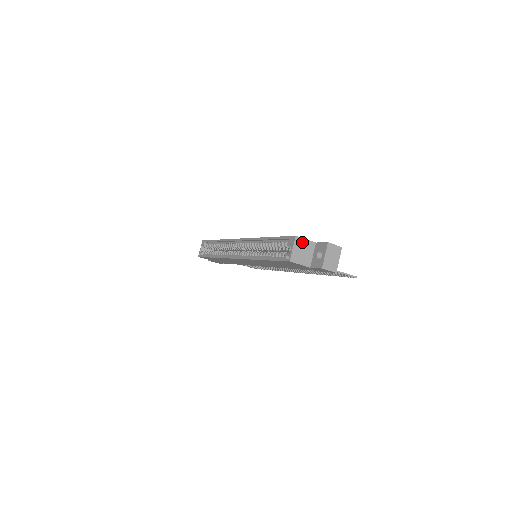
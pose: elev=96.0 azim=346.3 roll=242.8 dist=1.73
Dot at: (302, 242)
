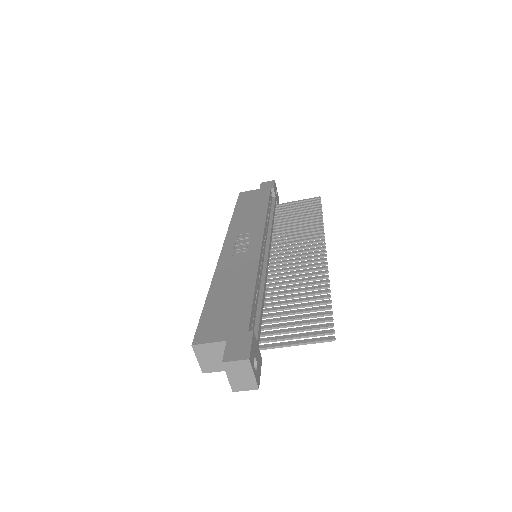
Dot at: (205, 348)
